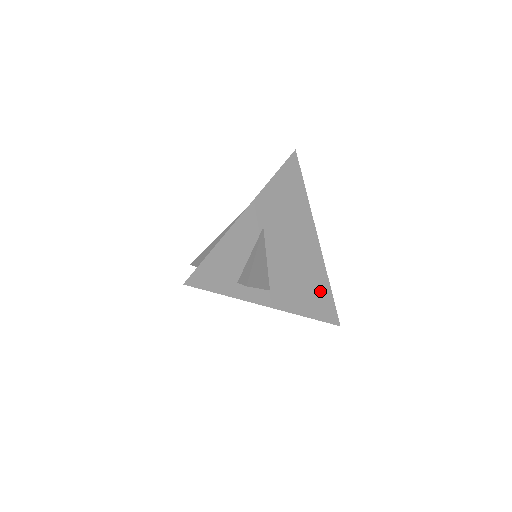
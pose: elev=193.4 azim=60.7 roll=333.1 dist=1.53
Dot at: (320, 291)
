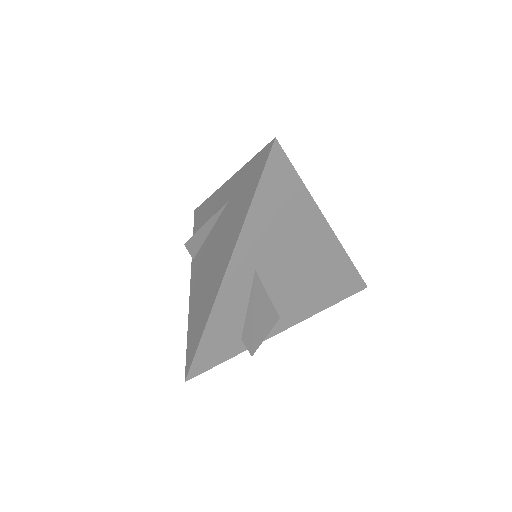
Dot at: (339, 275)
